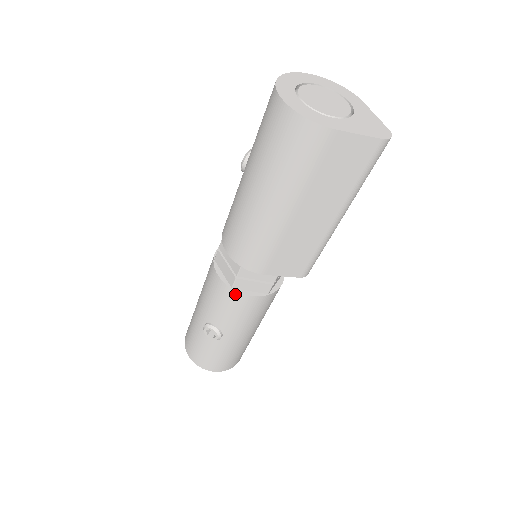
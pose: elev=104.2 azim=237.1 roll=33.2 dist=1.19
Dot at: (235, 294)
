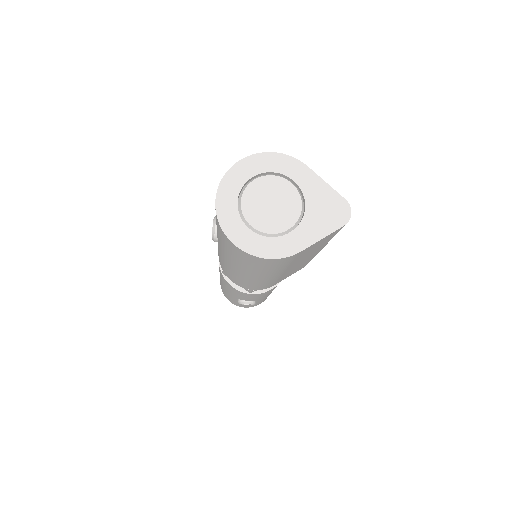
Dot at: occluded
